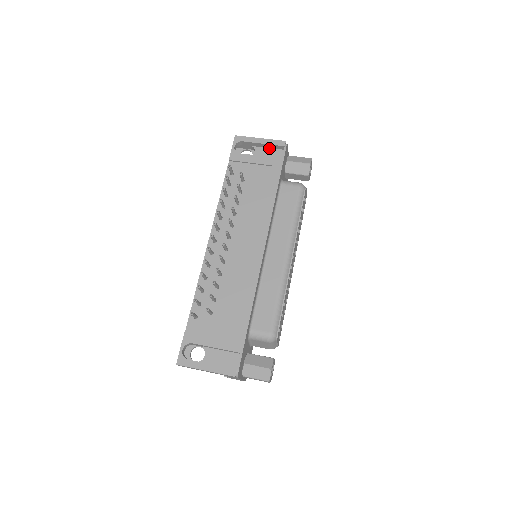
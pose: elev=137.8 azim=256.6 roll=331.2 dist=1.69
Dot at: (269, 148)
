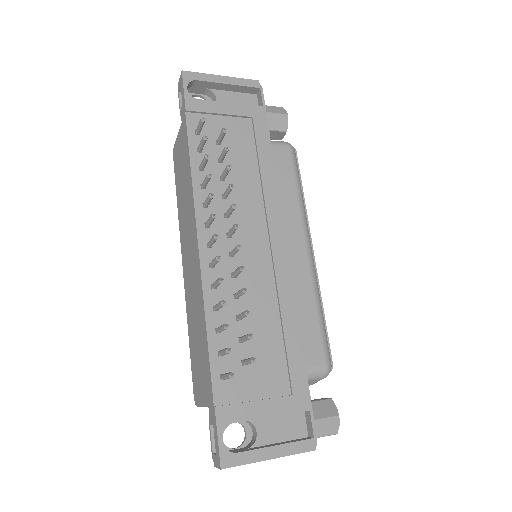
Dot at: (234, 92)
